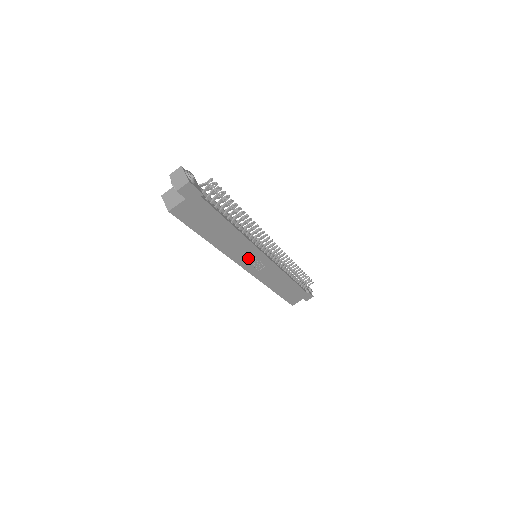
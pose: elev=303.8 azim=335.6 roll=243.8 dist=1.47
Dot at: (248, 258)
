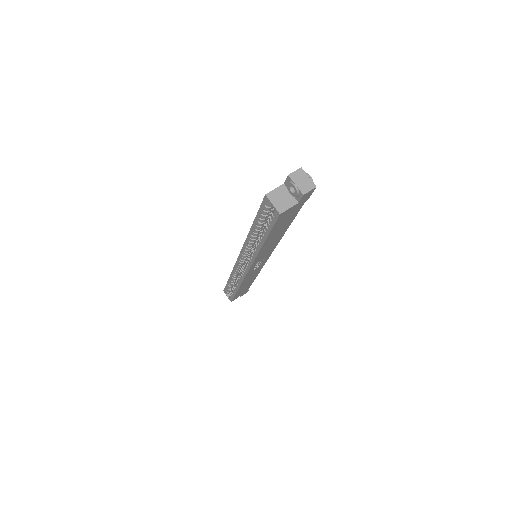
Dot at: (261, 259)
